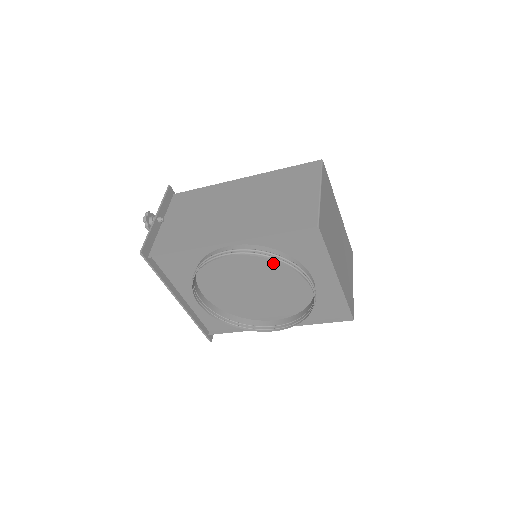
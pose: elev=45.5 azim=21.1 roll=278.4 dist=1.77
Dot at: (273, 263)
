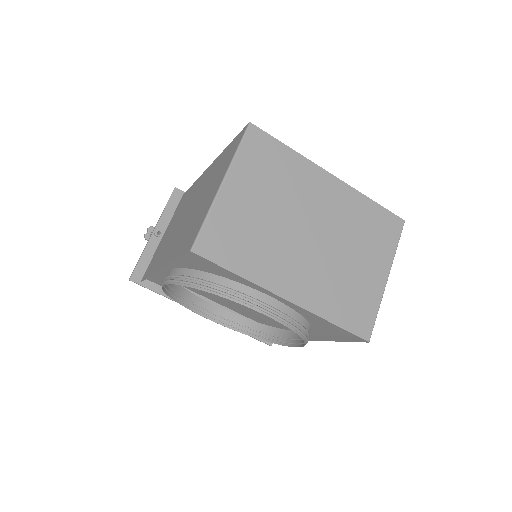
Dot at: occluded
